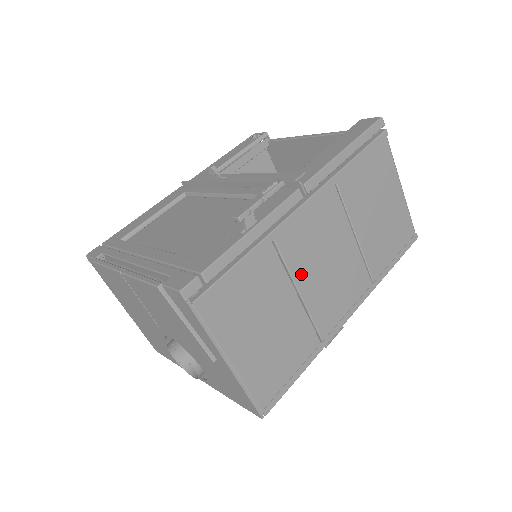
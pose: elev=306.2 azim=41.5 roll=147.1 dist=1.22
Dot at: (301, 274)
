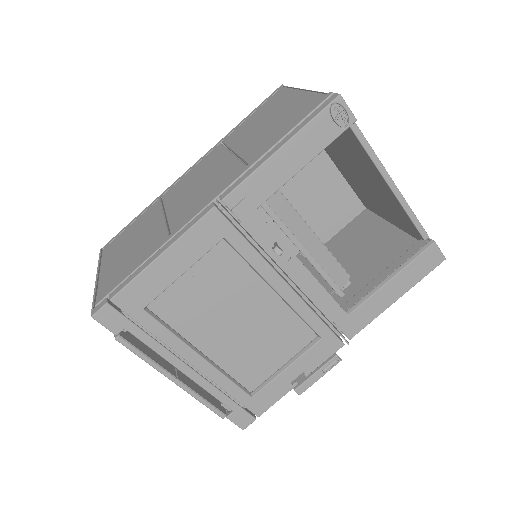
Dot at: occluded
